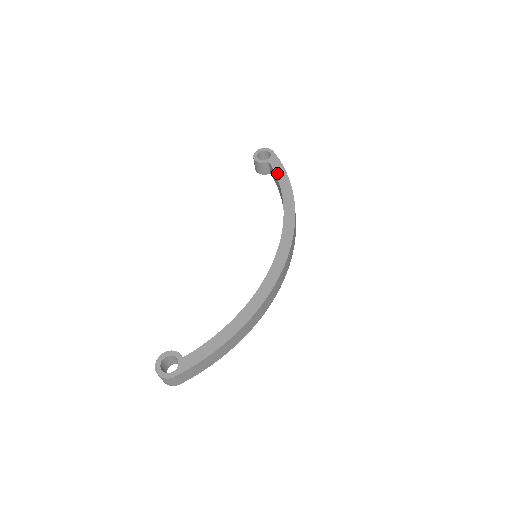
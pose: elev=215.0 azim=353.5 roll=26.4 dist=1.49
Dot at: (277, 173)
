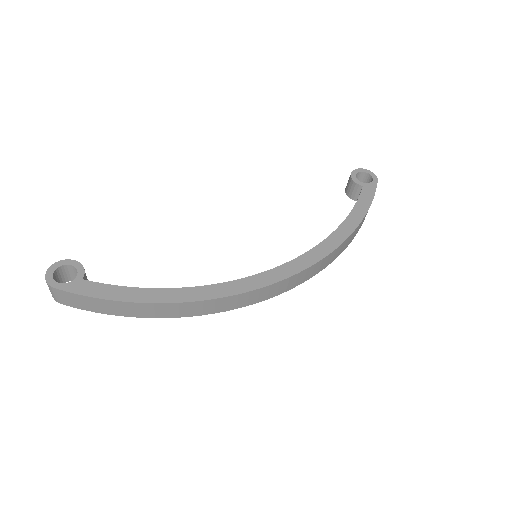
Dot at: (359, 201)
